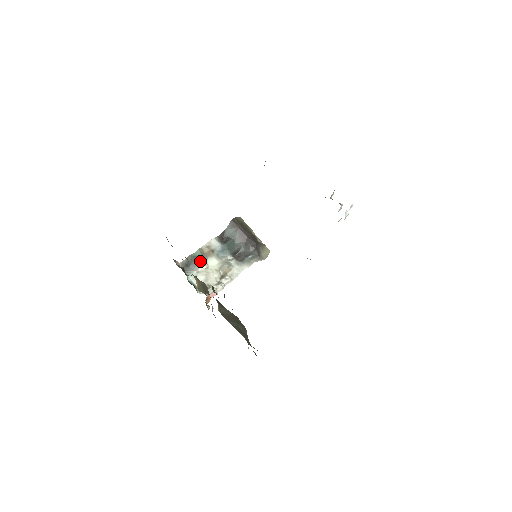
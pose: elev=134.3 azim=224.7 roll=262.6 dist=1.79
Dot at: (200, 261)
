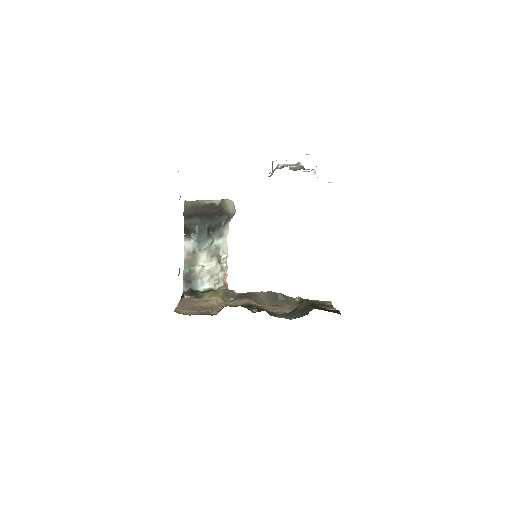
Dot at: (194, 270)
